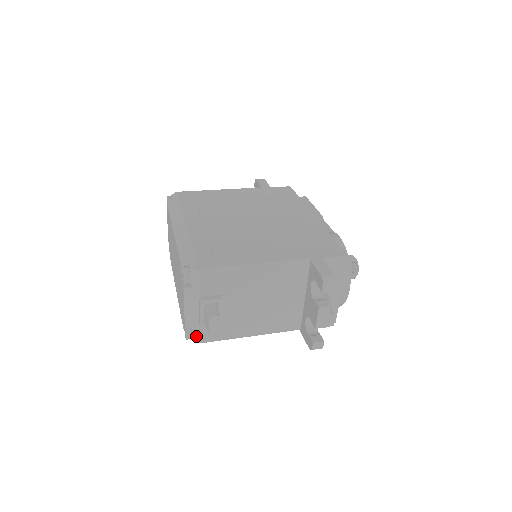
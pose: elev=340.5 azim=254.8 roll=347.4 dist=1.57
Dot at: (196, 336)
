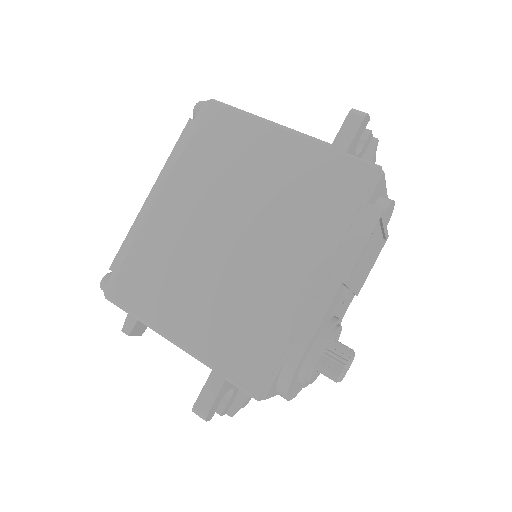
Dot at: occluded
